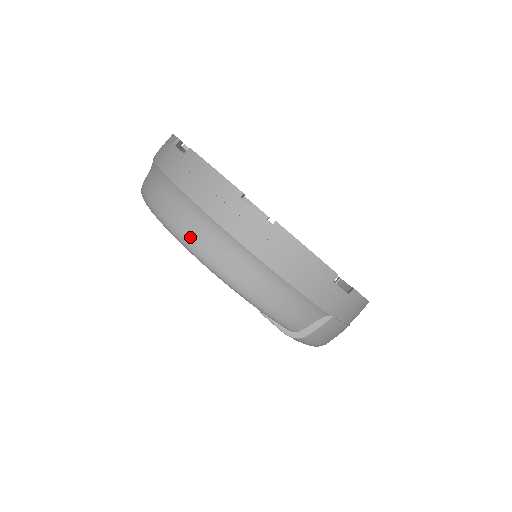
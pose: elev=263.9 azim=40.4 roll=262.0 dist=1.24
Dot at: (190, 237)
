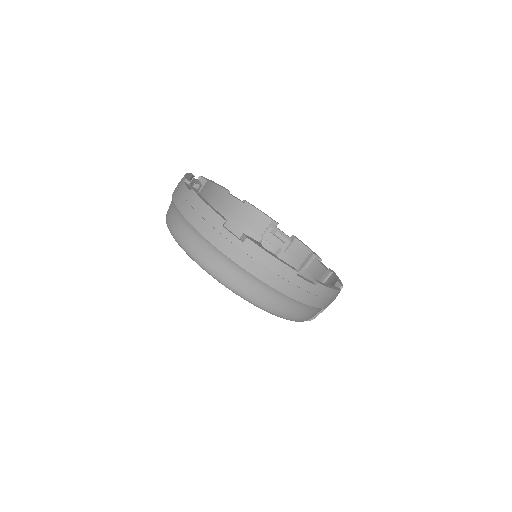
Dot at: (260, 301)
